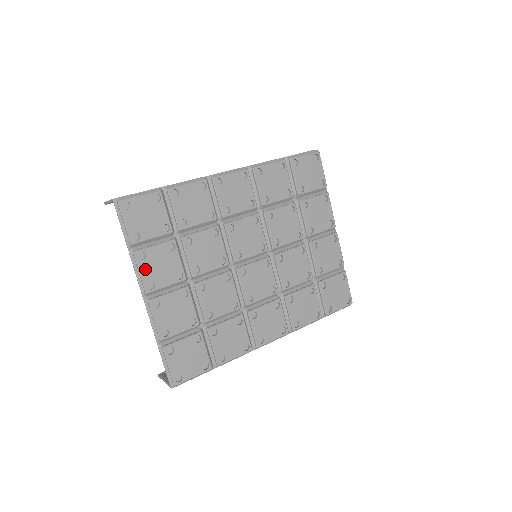
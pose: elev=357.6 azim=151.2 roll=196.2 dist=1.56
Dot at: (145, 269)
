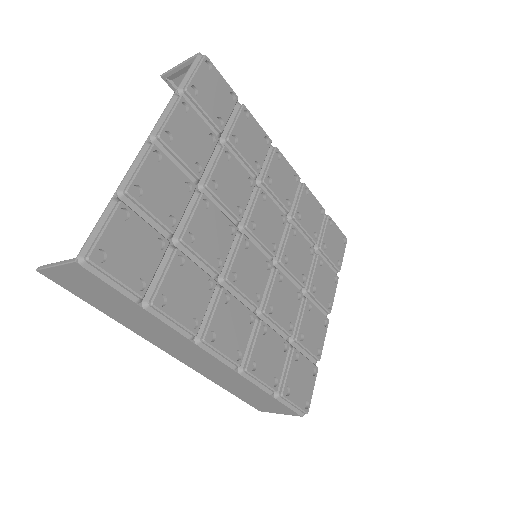
Dot at: (177, 119)
